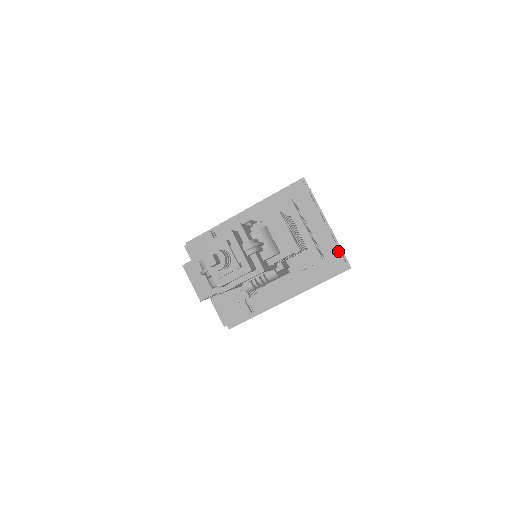
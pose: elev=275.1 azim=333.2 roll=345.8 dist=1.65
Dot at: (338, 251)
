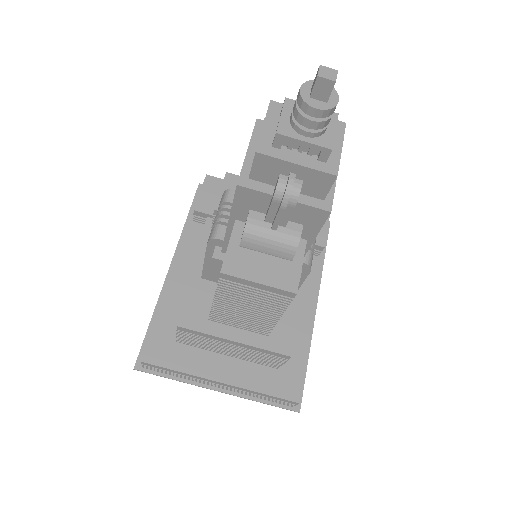
Dot at: occluded
